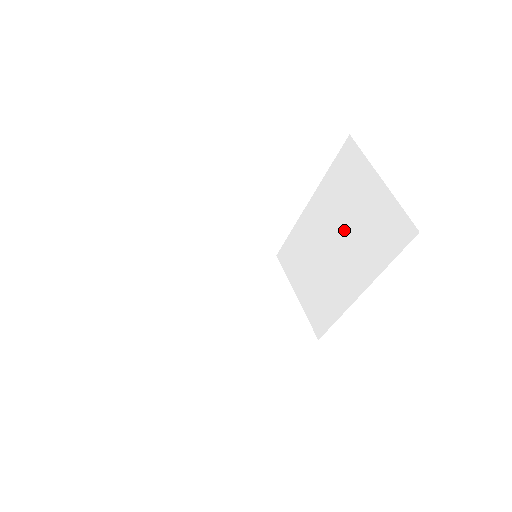
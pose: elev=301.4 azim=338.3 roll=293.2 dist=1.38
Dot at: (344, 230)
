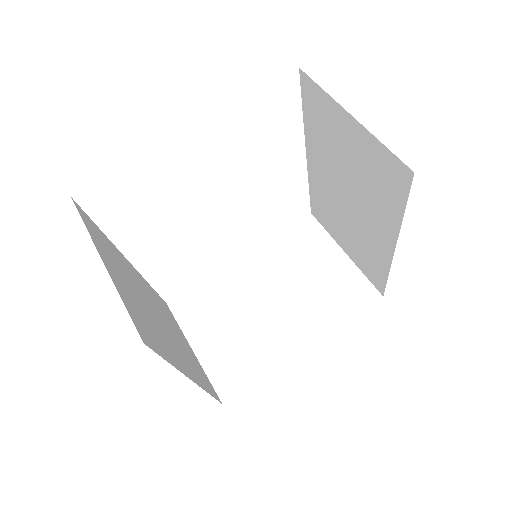
Dot at: (347, 180)
